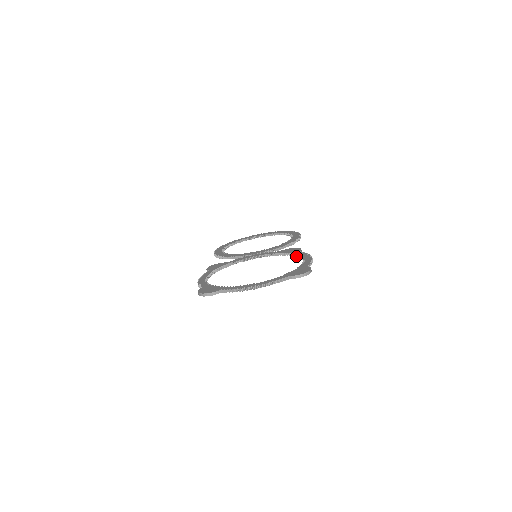
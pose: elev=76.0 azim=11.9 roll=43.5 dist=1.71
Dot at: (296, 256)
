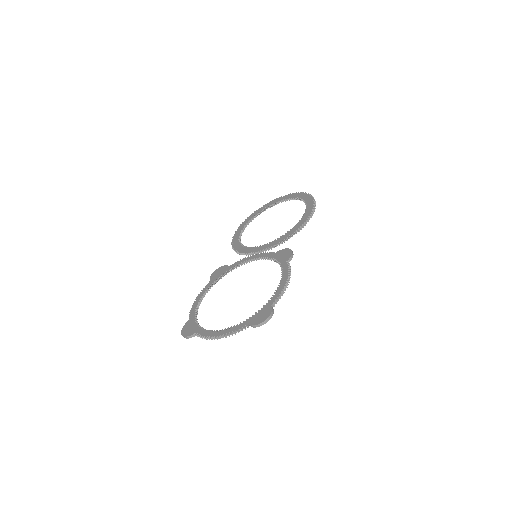
Dot at: (281, 270)
